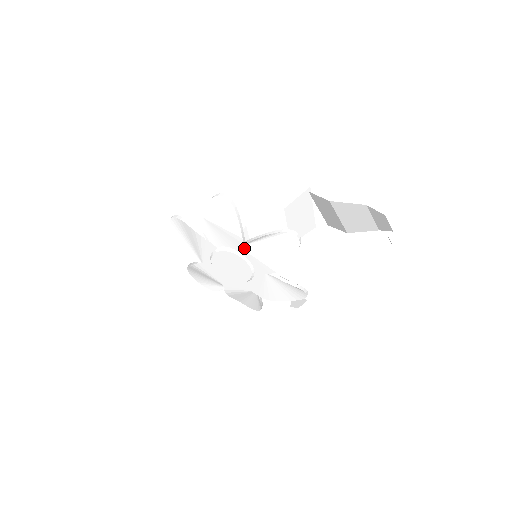
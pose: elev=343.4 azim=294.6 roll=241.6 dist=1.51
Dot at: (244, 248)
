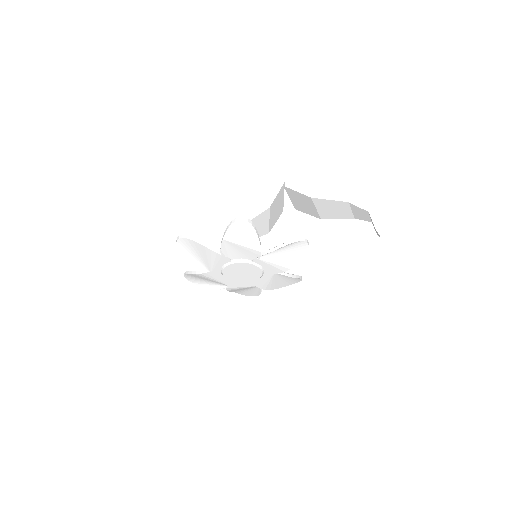
Dot at: (260, 258)
